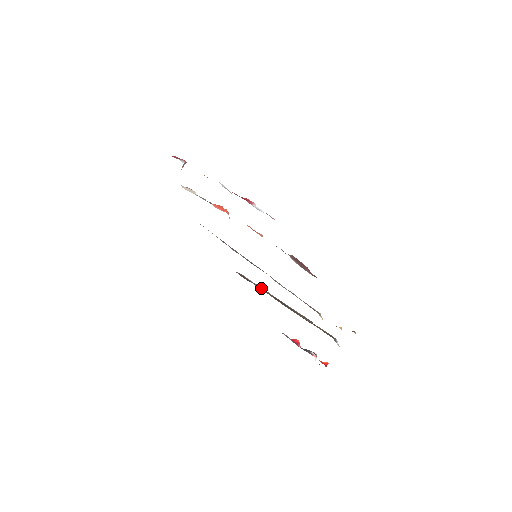
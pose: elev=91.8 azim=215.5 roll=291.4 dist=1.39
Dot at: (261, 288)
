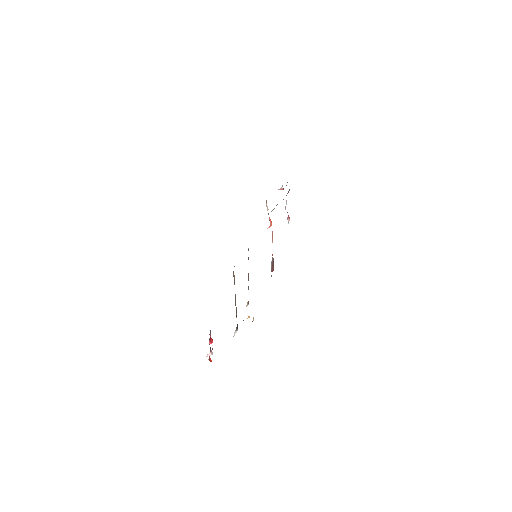
Dot at: occluded
